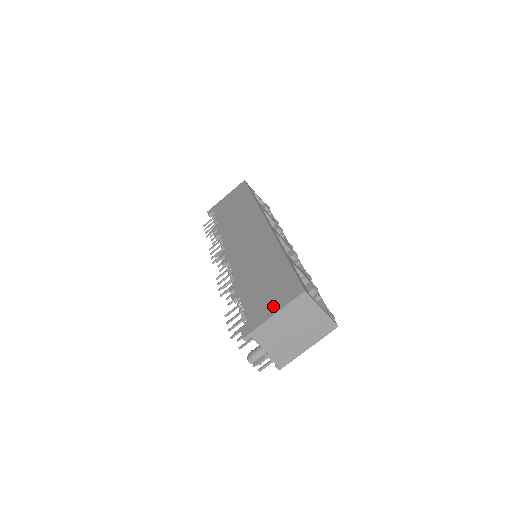
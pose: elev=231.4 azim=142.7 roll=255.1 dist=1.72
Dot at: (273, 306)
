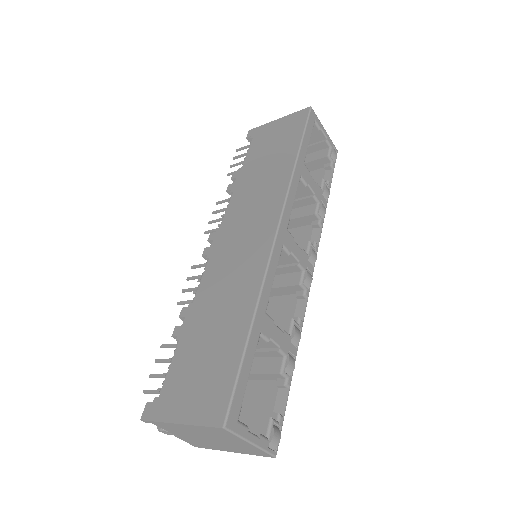
Dot at: (187, 407)
